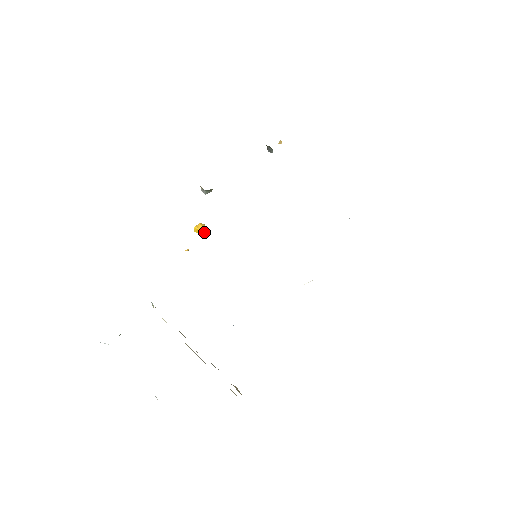
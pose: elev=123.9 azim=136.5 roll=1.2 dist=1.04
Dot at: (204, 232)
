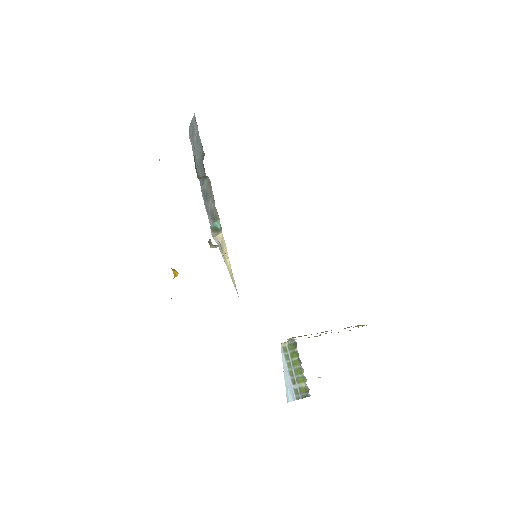
Dot at: (178, 273)
